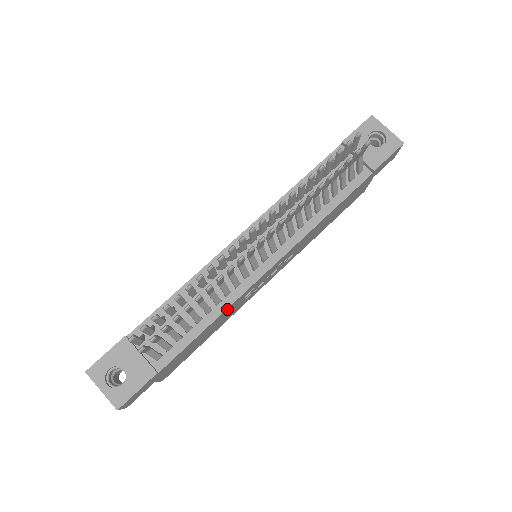
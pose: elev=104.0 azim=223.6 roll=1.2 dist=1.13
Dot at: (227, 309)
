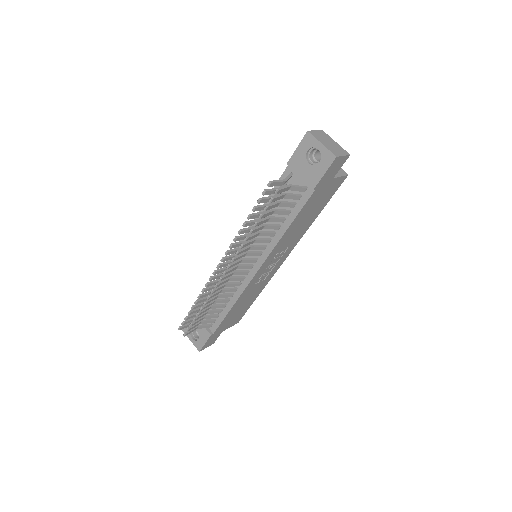
Dot at: (239, 298)
